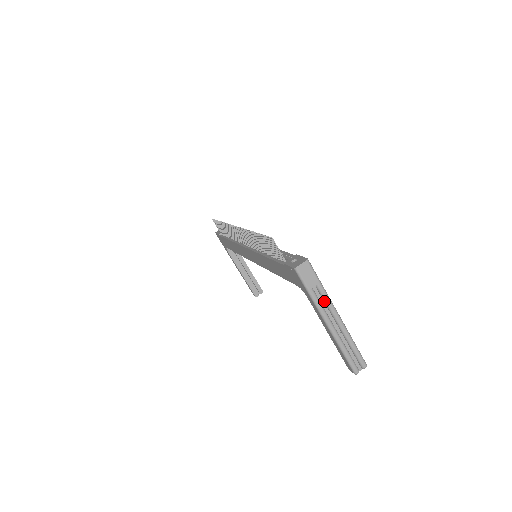
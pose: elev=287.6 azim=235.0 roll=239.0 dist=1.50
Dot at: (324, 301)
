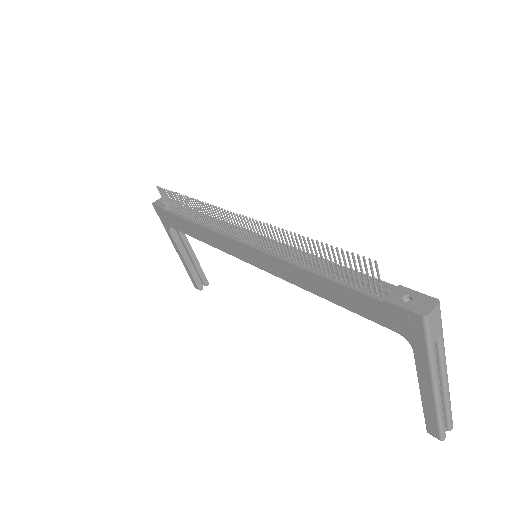
Dot at: (438, 356)
